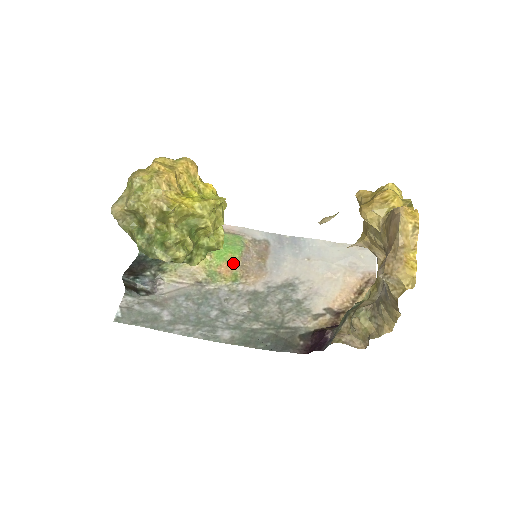
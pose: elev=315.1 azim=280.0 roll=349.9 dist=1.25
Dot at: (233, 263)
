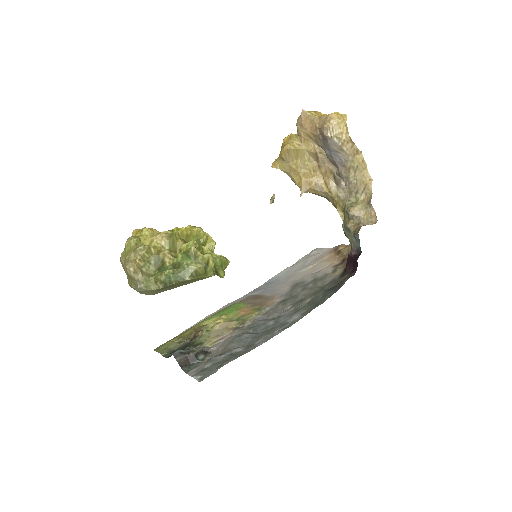
Dot at: (245, 308)
